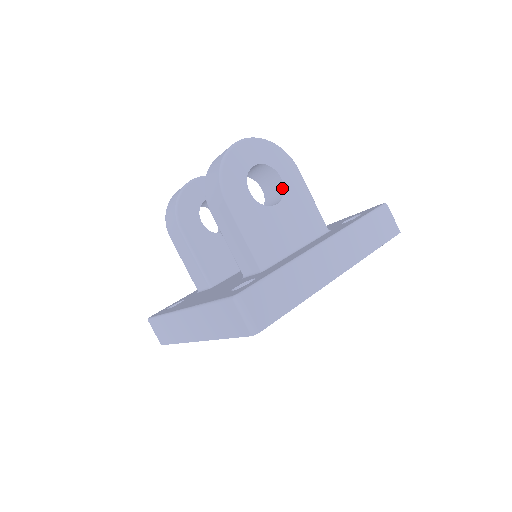
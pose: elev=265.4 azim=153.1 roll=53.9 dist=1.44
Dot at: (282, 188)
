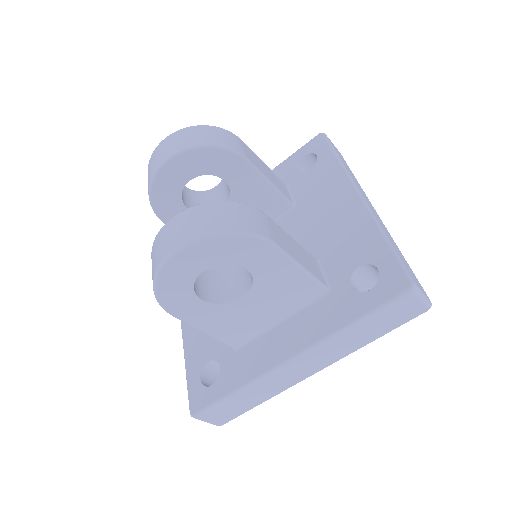
Dot at: (251, 274)
